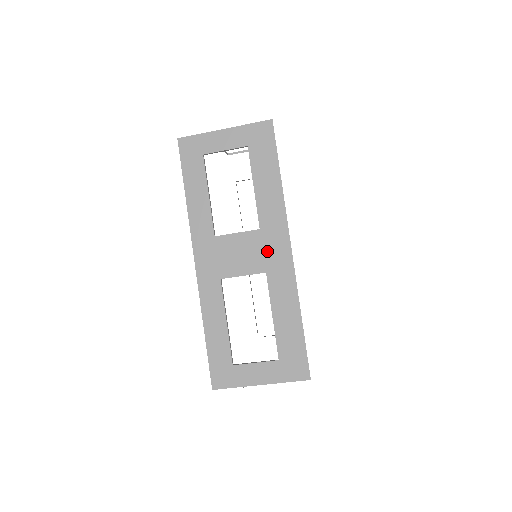
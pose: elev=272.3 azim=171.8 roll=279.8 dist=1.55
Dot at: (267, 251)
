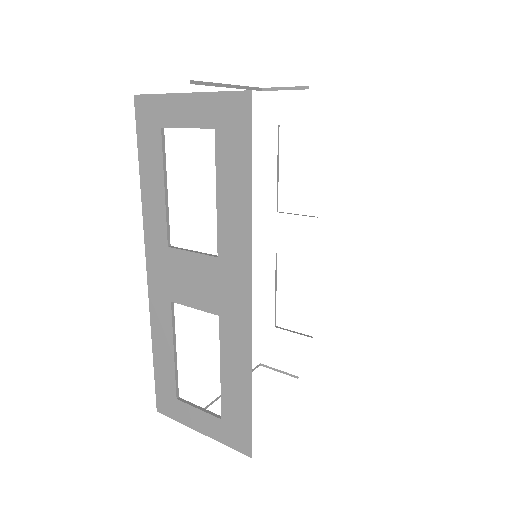
Dot at: (223, 290)
